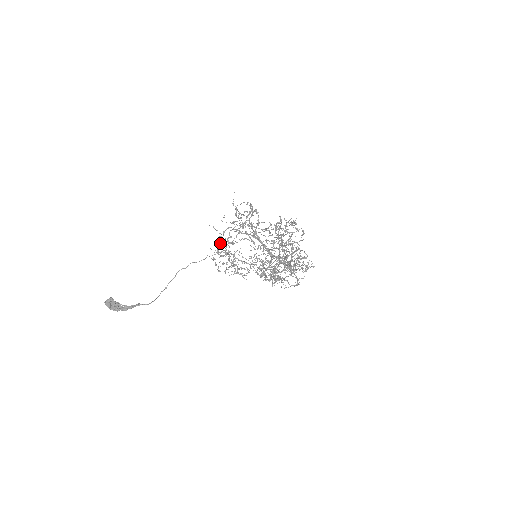
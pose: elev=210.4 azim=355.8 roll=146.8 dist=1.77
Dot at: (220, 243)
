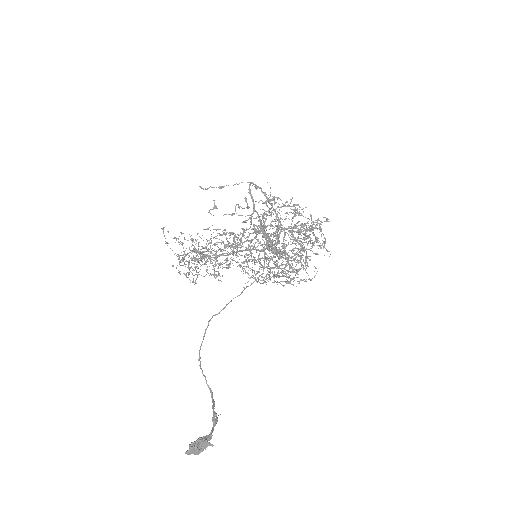
Dot at: (206, 246)
